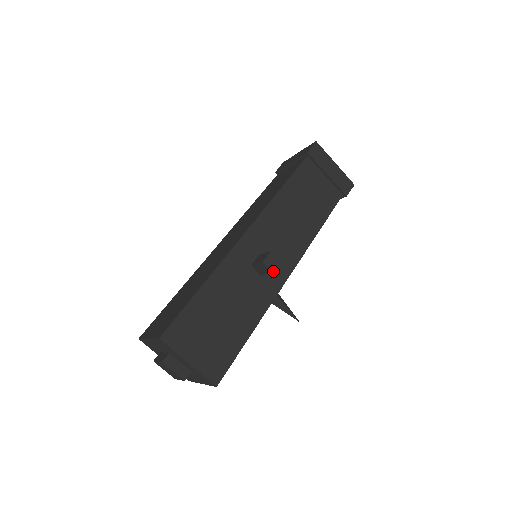
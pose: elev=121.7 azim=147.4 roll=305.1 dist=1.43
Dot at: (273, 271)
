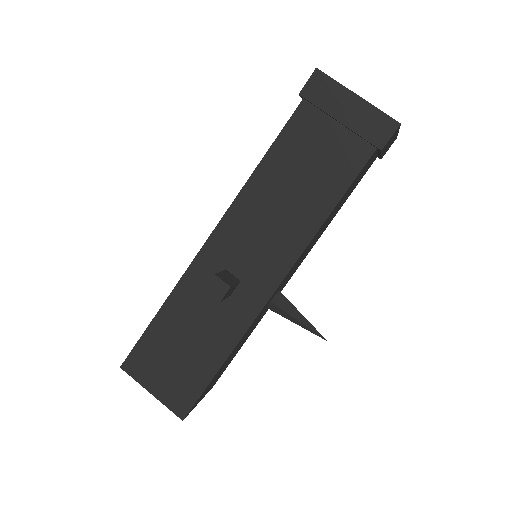
Dot at: (219, 301)
